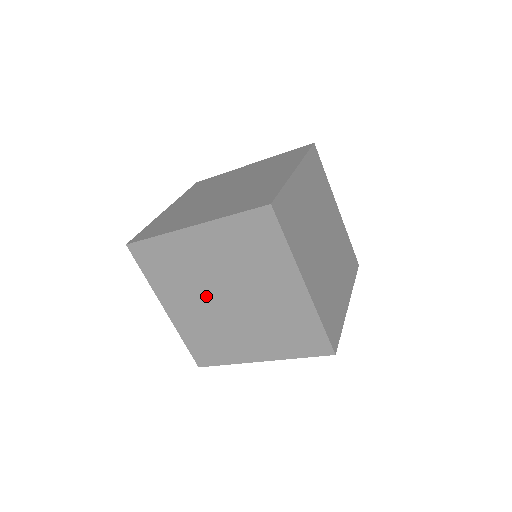
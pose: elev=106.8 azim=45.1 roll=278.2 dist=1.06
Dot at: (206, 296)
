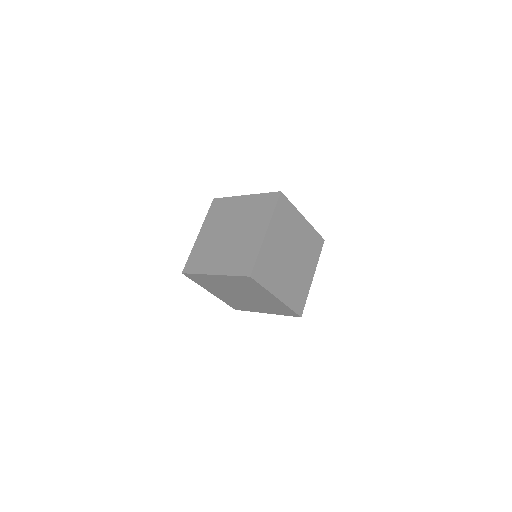
Dot at: (222, 230)
